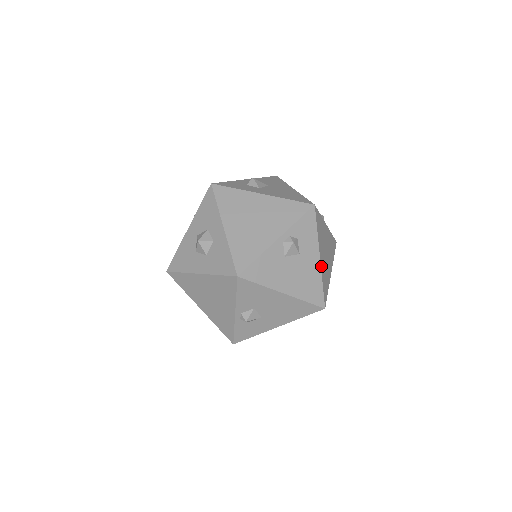
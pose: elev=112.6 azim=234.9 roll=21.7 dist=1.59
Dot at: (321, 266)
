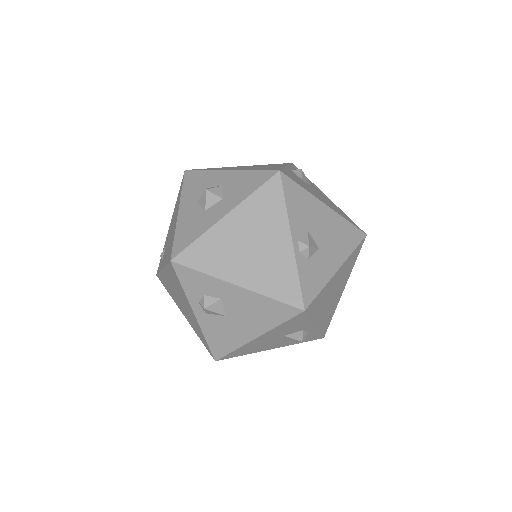
Dot at: occluded
